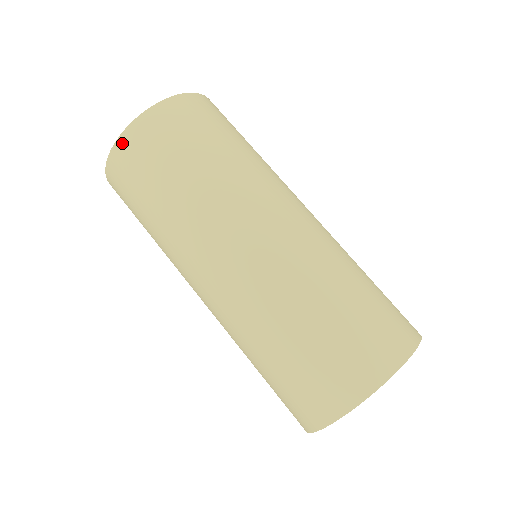
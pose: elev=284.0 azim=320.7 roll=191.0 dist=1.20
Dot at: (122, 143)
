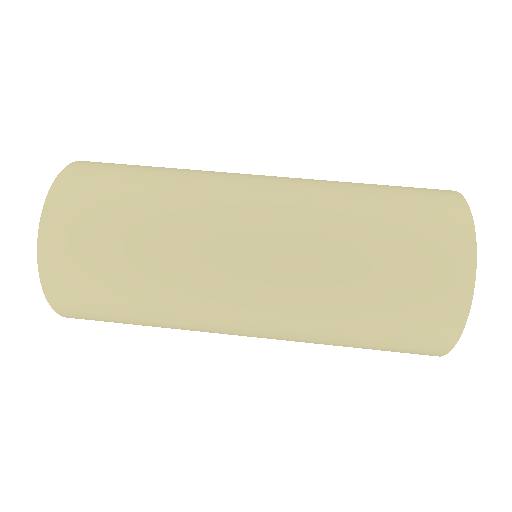
Dot at: (48, 223)
